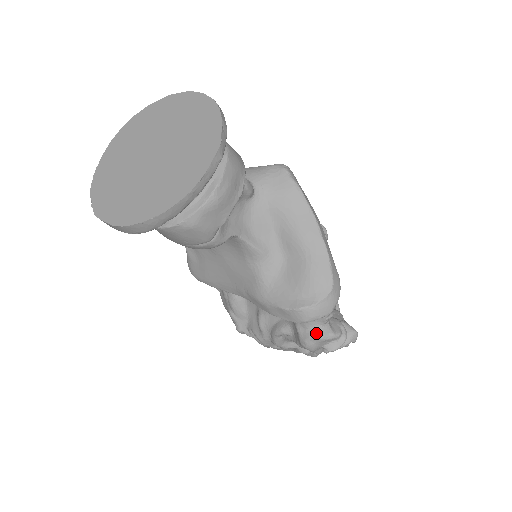
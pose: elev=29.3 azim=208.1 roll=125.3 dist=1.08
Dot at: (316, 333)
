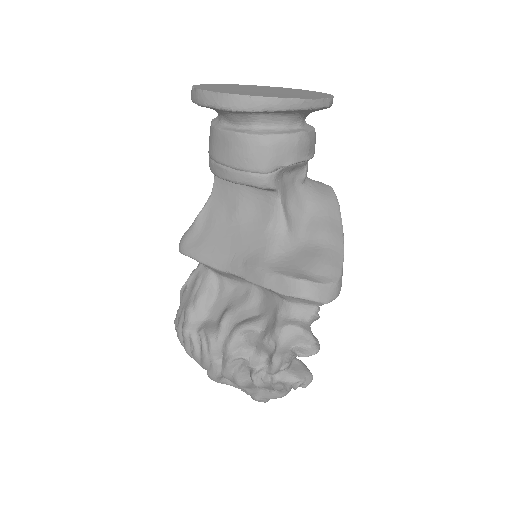
Dot at: (298, 323)
